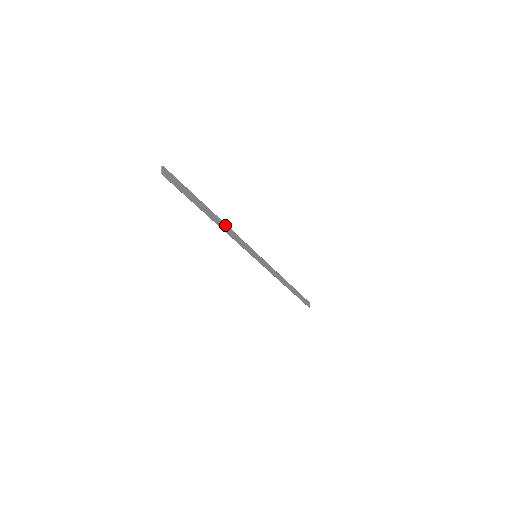
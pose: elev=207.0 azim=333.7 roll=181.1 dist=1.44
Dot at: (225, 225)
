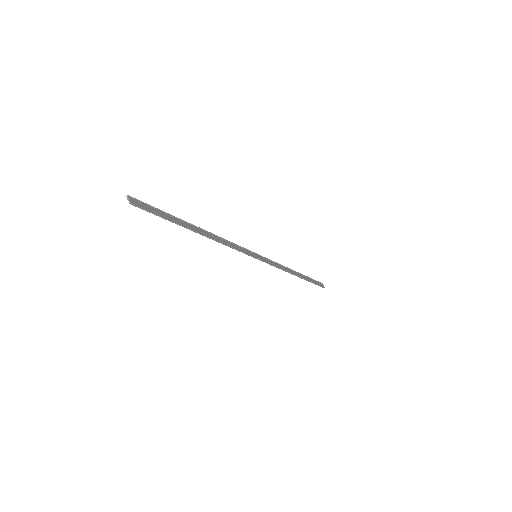
Dot at: (214, 236)
